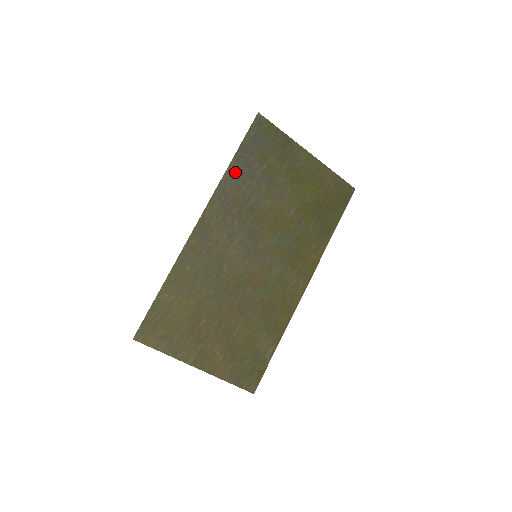
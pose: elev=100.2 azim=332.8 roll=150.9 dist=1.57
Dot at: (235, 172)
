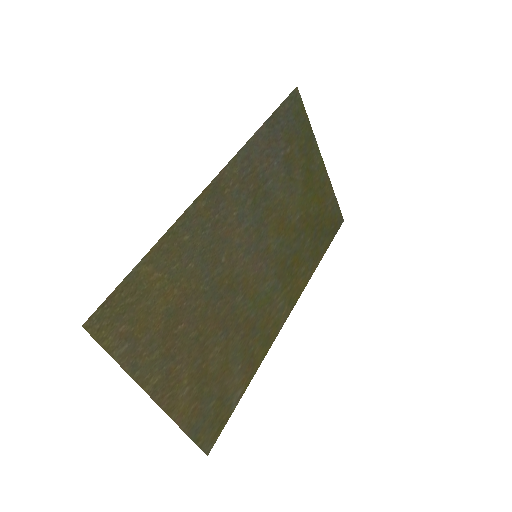
Dot at: (263, 139)
